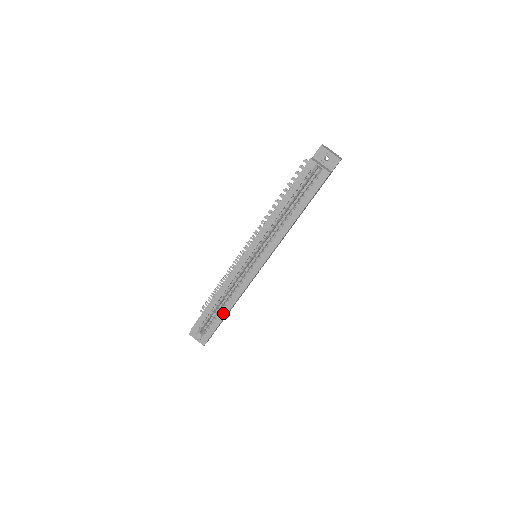
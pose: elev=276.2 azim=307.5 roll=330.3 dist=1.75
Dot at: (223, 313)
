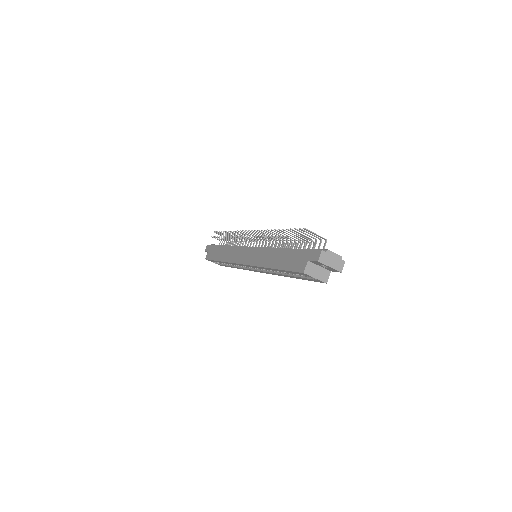
Dot at: occluded
